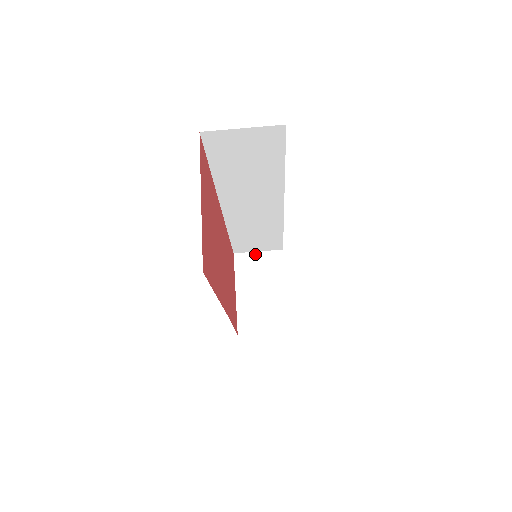
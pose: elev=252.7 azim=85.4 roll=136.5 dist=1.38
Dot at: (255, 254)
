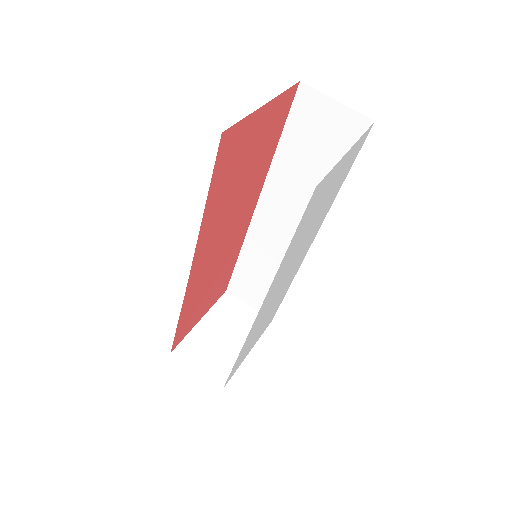
Dot at: (245, 305)
